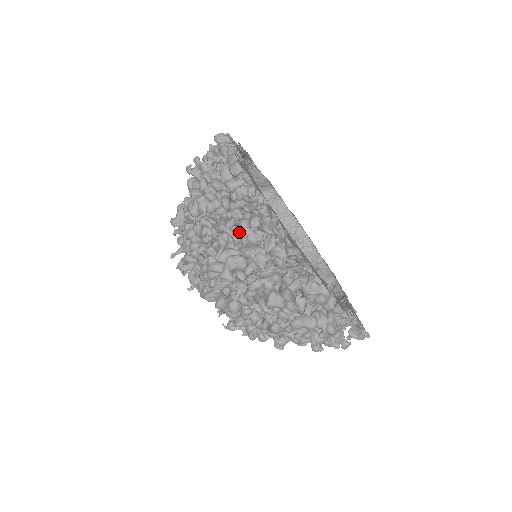
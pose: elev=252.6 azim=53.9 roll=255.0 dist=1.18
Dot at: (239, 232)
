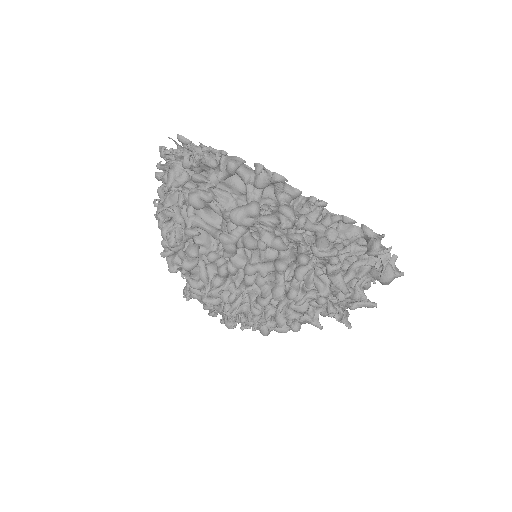
Dot at: occluded
